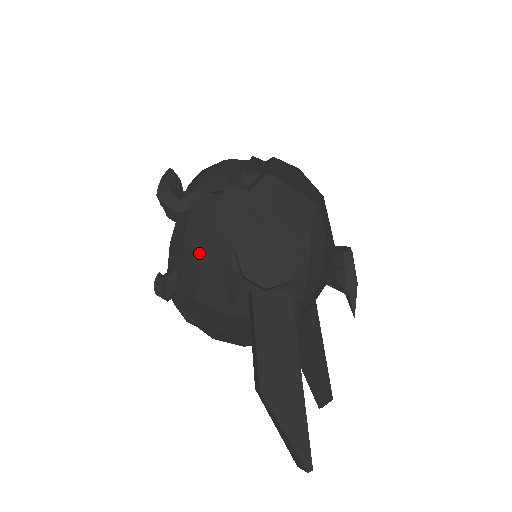
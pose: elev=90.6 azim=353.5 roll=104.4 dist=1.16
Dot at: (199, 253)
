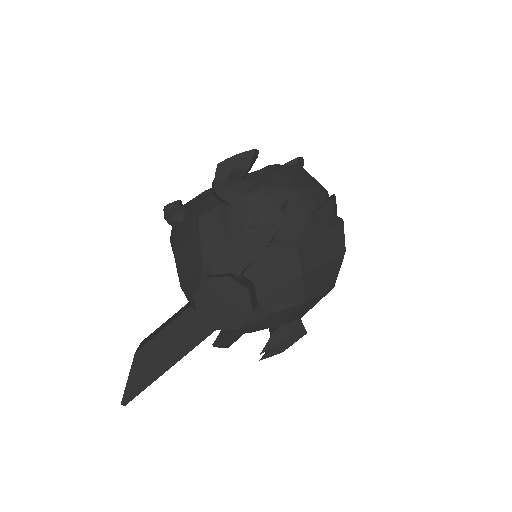
Dot at: (198, 237)
